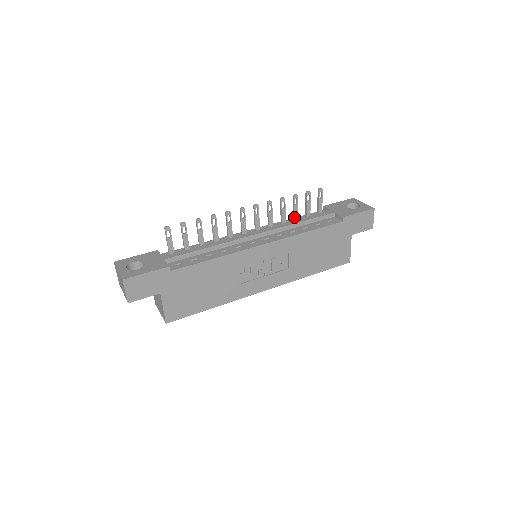
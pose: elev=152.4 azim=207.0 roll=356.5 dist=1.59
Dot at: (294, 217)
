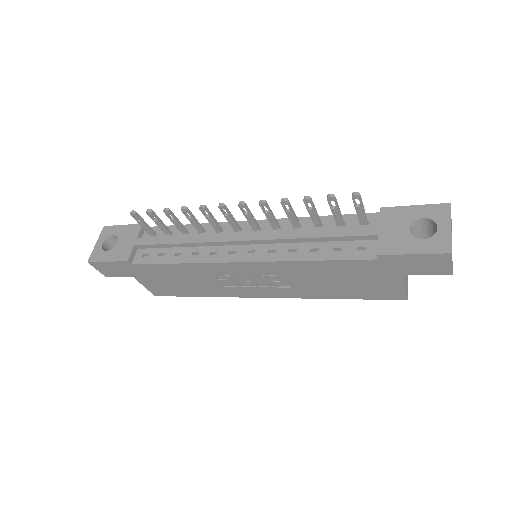
Dot at: occluded
